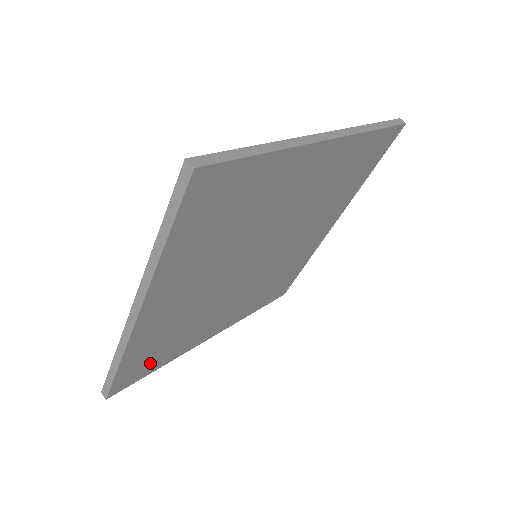
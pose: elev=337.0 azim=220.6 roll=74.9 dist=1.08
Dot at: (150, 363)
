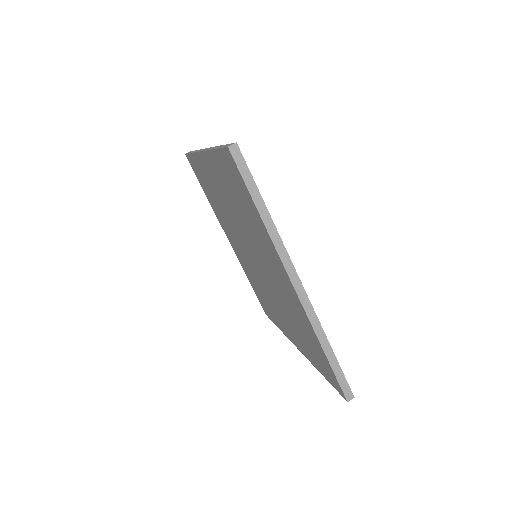
Dot at: occluded
